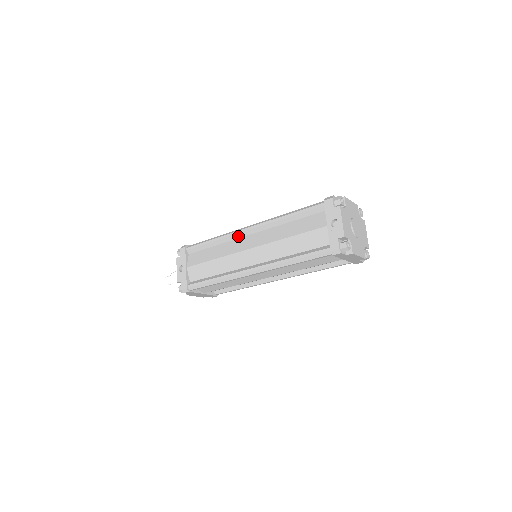
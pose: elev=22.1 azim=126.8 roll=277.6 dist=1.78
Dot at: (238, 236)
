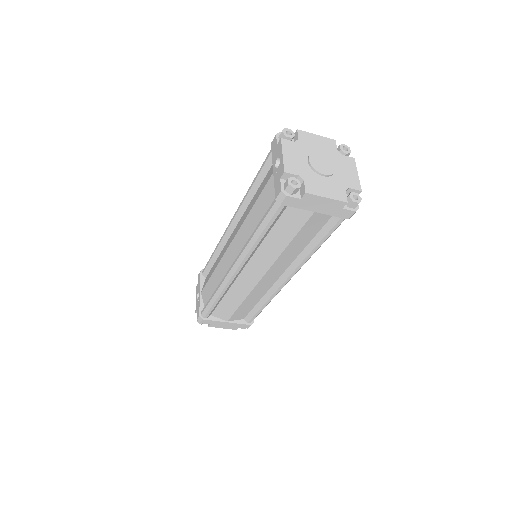
Dot at: (227, 236)
